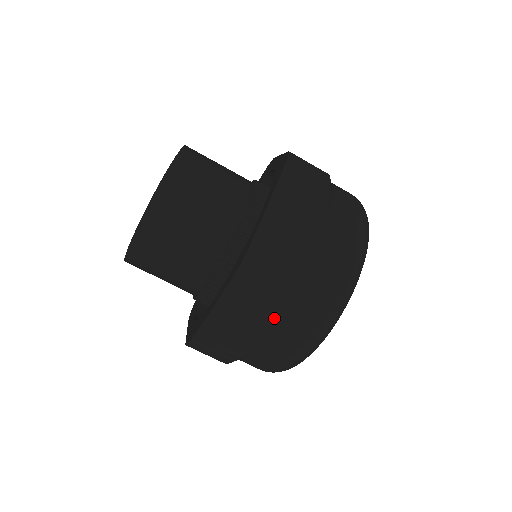
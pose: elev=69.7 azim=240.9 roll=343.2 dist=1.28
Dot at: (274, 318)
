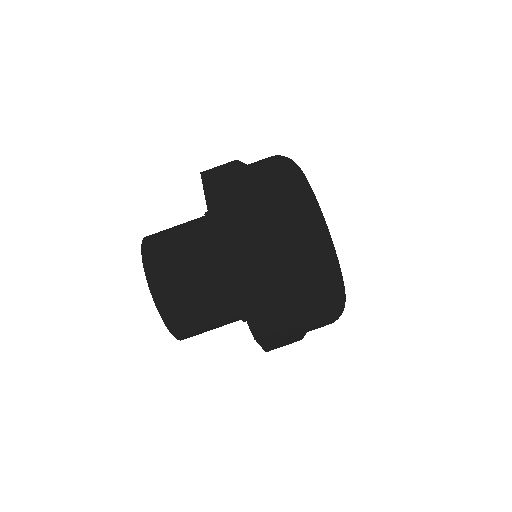
Dot at: (301, 328)
